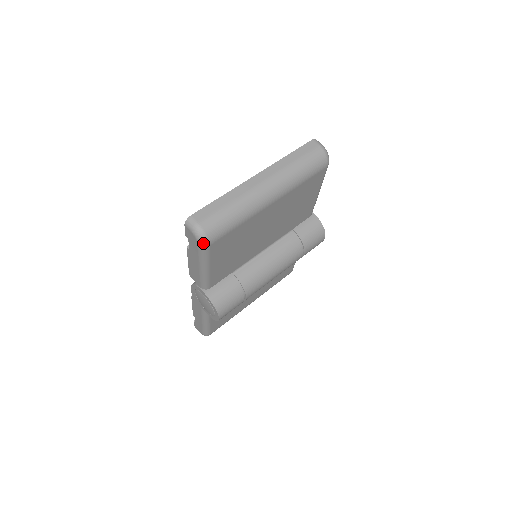
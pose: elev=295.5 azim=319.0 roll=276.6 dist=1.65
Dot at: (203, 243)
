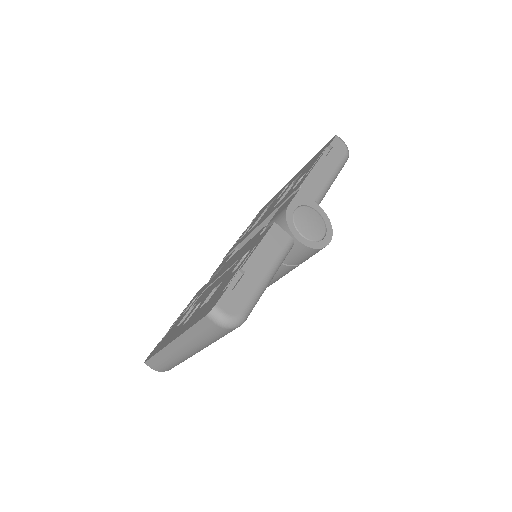
Dot at: occluded
